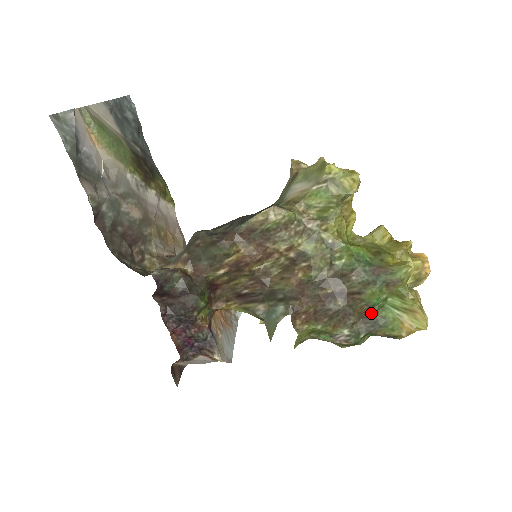
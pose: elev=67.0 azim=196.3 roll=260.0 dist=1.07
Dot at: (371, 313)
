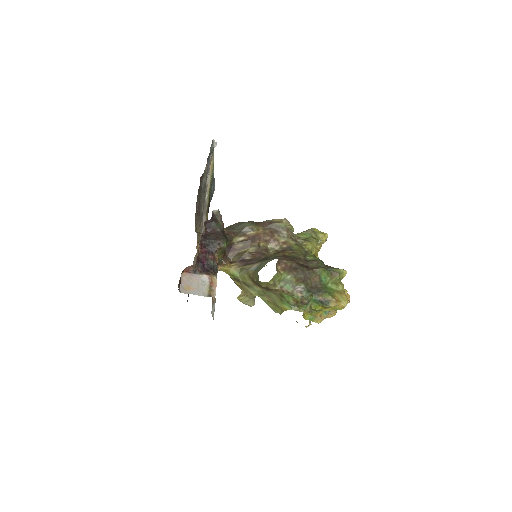
Dot at: (319, 284)
